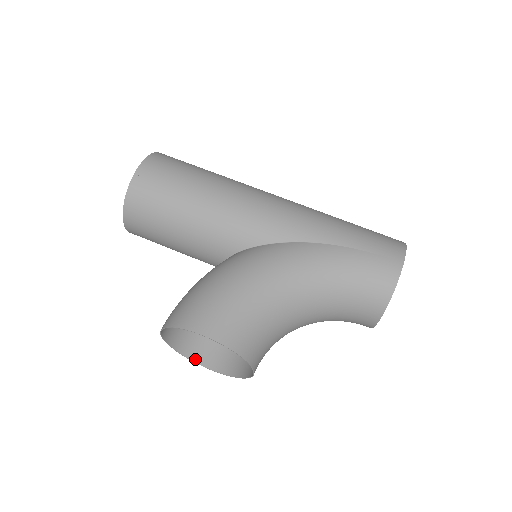
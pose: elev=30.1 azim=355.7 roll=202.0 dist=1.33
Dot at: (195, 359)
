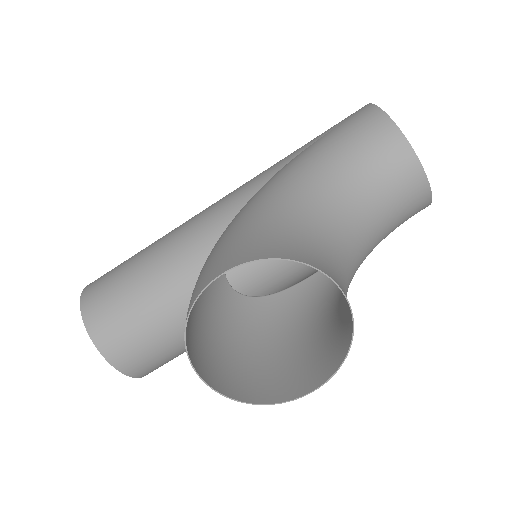
Dot at: (286, 398)
